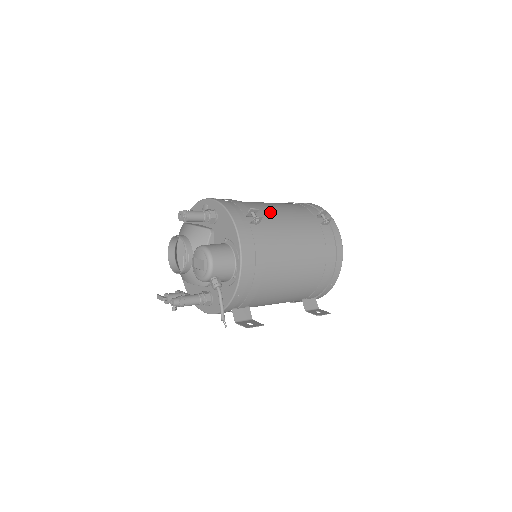
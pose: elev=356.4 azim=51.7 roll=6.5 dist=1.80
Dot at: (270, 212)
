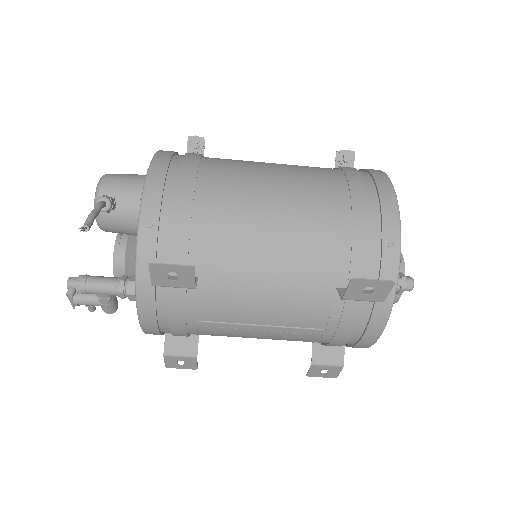
Dot at: occluded
